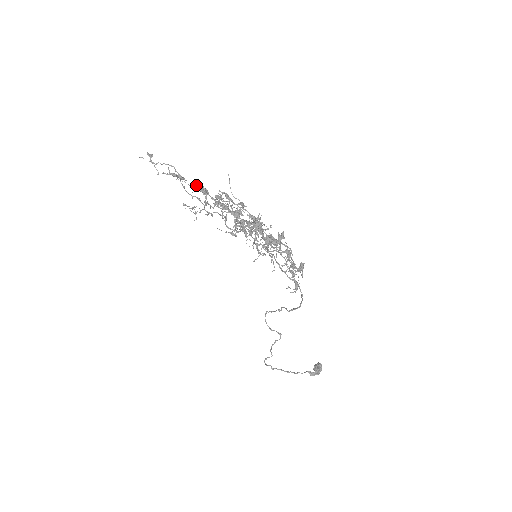
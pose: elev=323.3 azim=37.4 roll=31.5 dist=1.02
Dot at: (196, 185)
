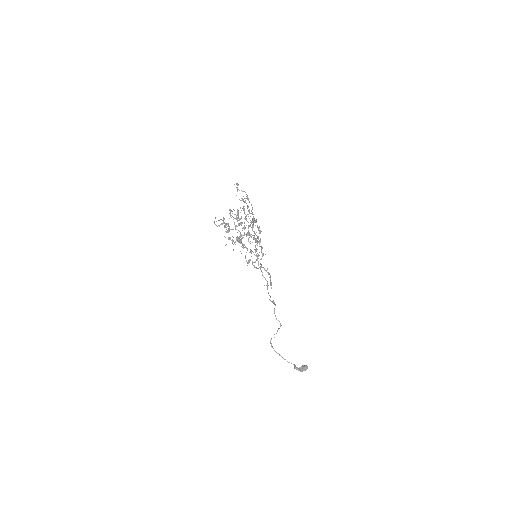
Dot at: occluded
